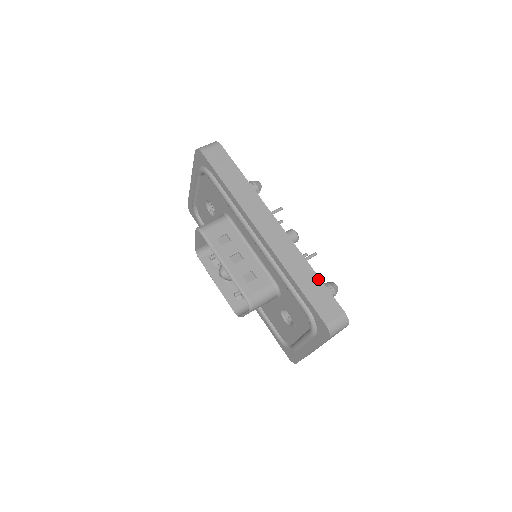
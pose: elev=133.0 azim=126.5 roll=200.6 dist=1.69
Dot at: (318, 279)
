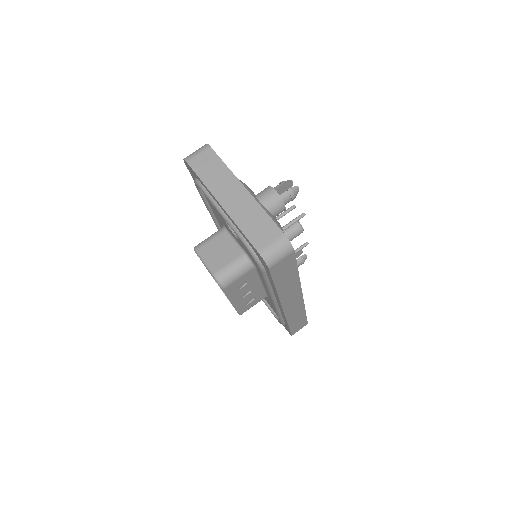
Dot at: (305, 316)
